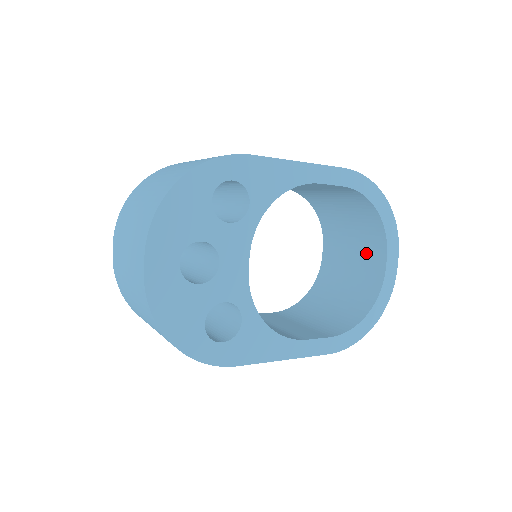
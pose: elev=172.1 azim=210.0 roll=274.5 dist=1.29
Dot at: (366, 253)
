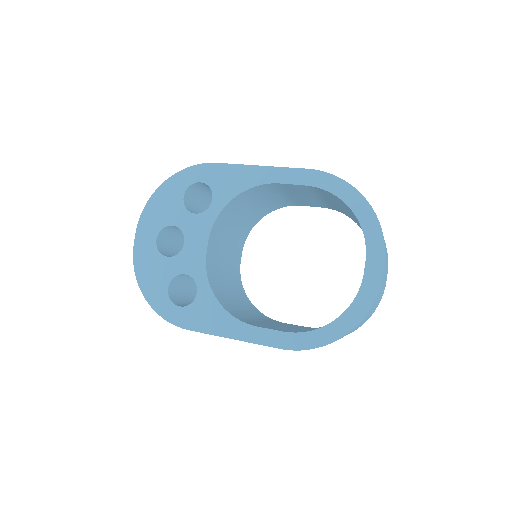
Dot at: occluded
